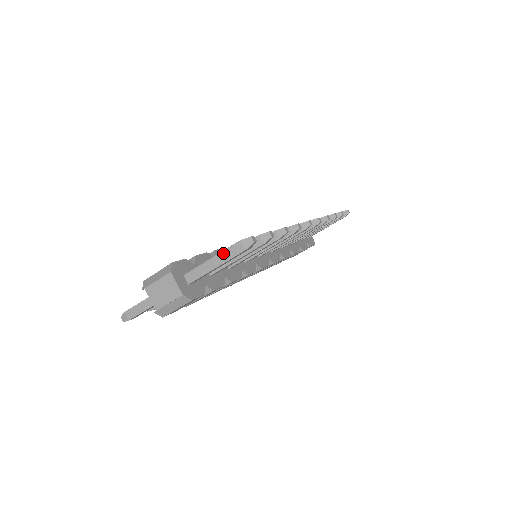
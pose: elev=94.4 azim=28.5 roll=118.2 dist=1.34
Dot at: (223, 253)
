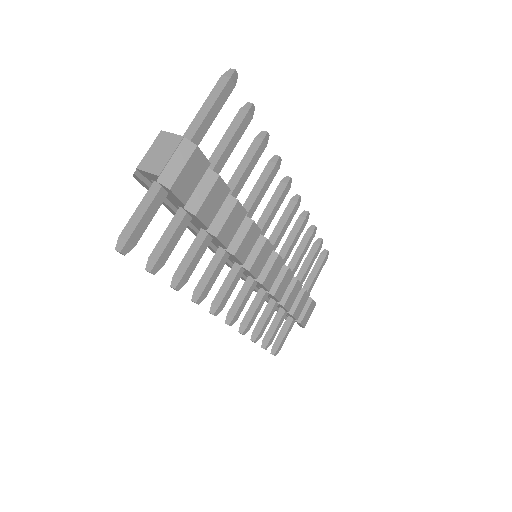
Dot at: (210, 96)
